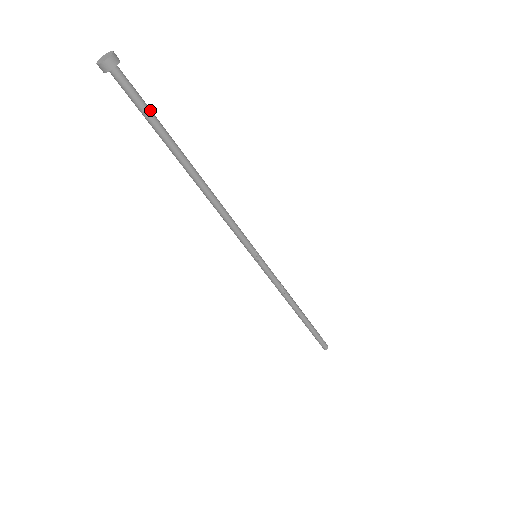
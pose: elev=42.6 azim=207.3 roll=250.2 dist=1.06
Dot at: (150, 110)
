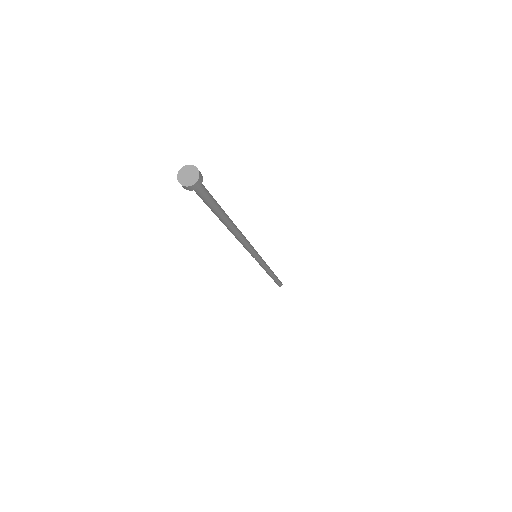
Dot at: (212, 204)
